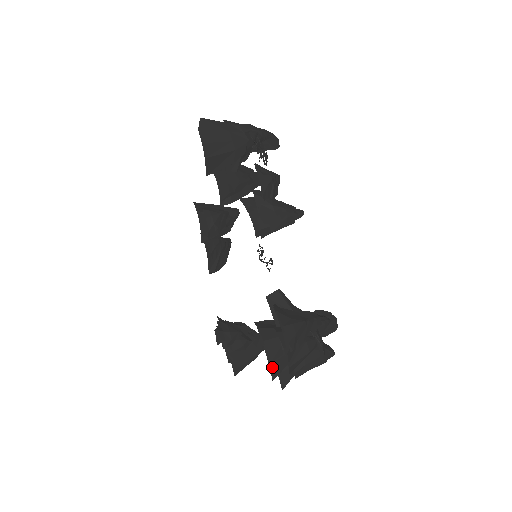
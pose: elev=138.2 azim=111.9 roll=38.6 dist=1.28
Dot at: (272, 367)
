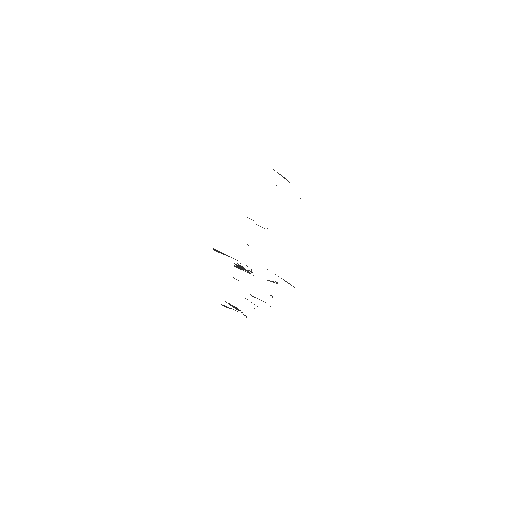
Dot at: occluded
